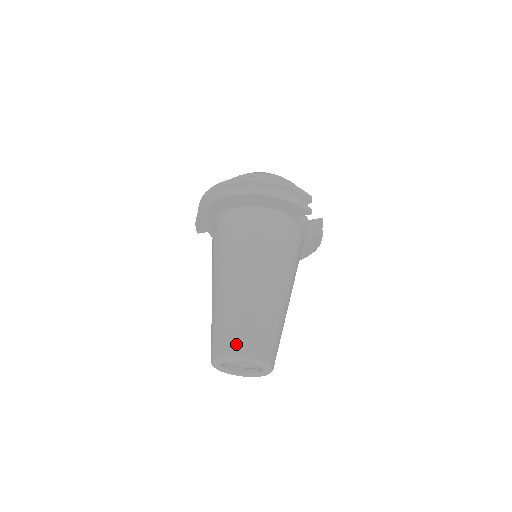
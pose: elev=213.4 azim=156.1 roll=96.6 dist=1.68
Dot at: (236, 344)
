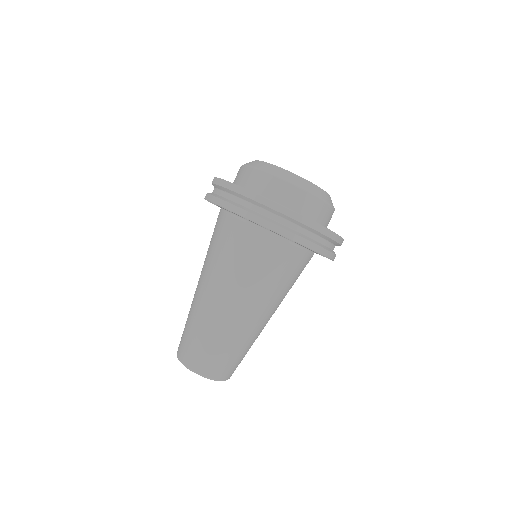
Dot at: (213, 369)
